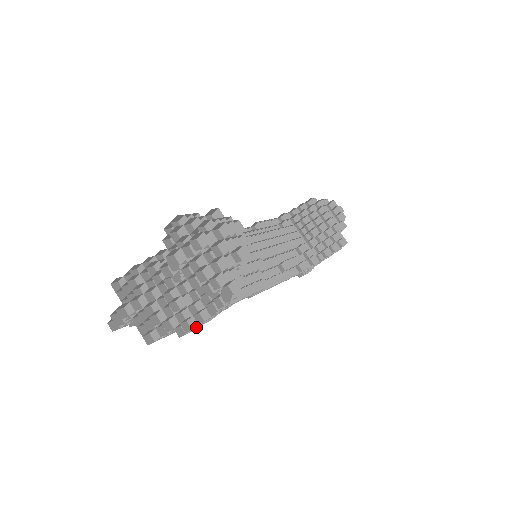
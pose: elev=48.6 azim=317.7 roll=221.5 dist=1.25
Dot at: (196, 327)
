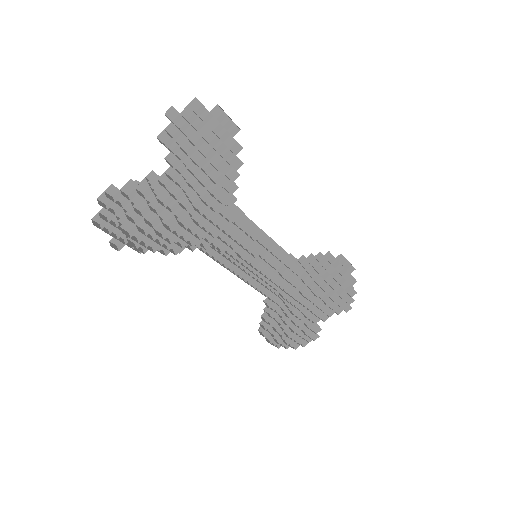
Dot at: (176, 236)
